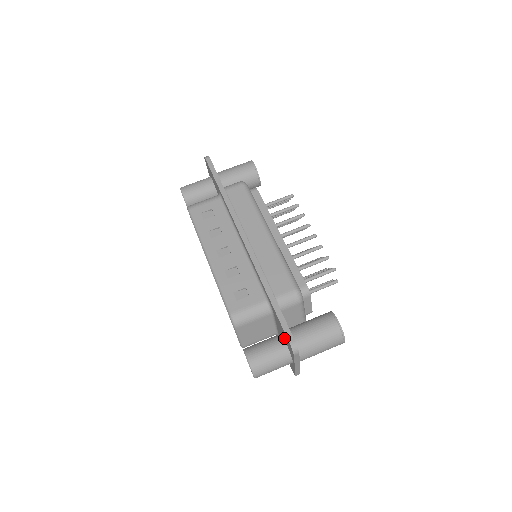
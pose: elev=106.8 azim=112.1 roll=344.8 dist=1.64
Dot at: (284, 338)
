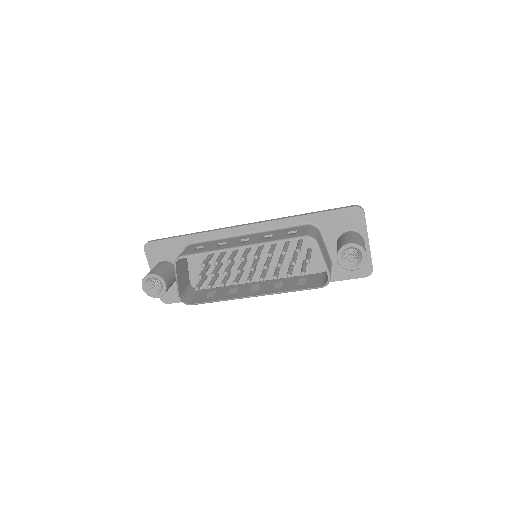
Dot at: (345, 228)
